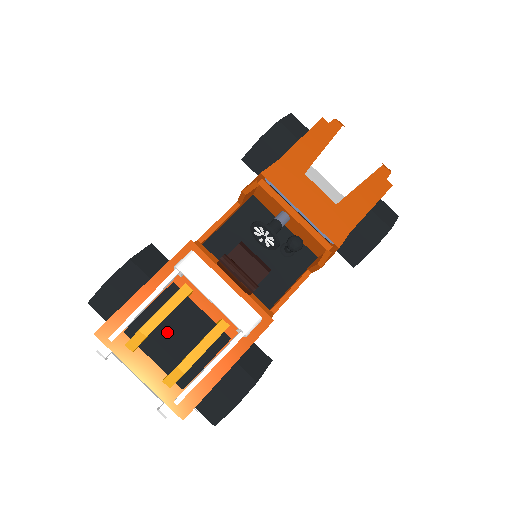
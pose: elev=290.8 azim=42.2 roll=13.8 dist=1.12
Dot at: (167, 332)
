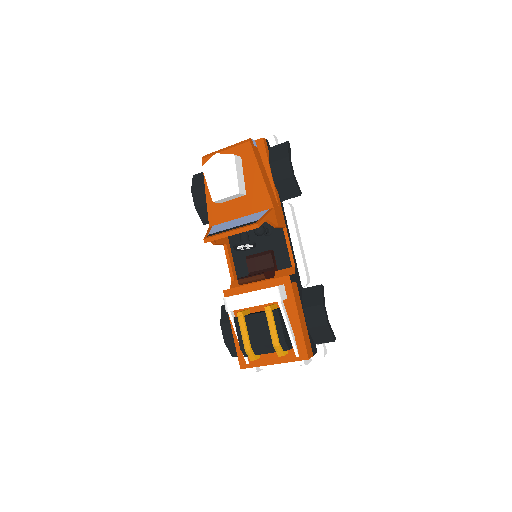
Dot at: (255, 338)
